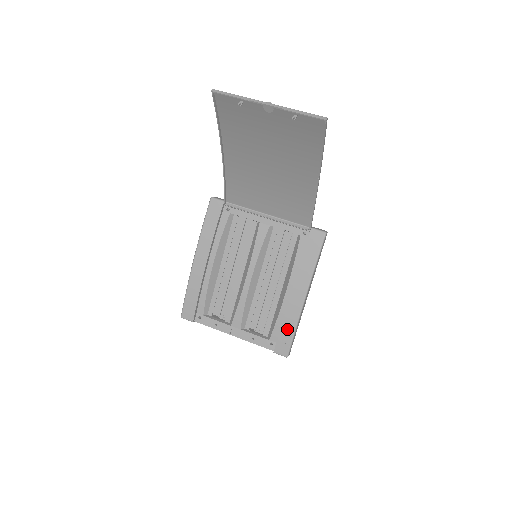
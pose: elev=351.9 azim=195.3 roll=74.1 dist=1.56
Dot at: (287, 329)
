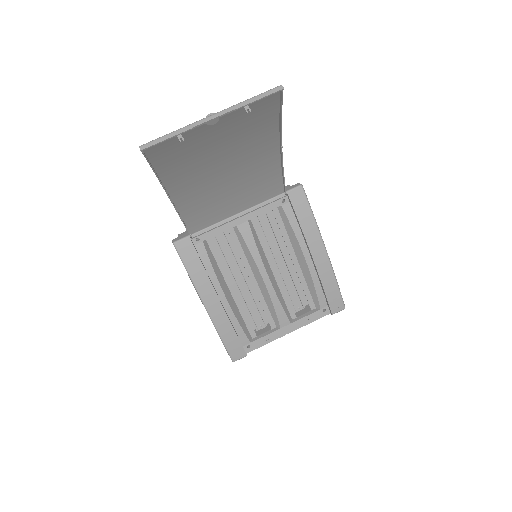
Dot at: (330, 289)
